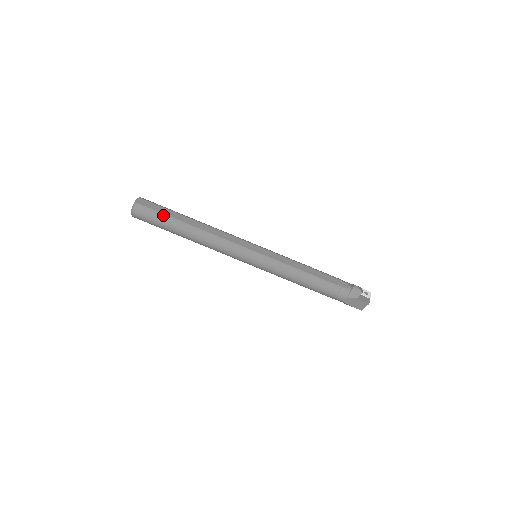
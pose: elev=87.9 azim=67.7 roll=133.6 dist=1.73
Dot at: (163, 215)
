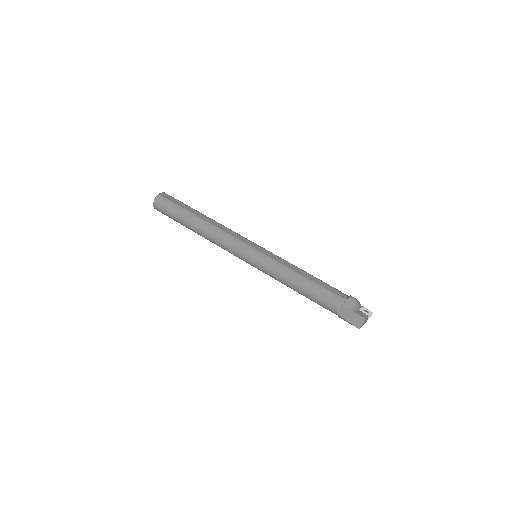
Dot at: (178, 207)
